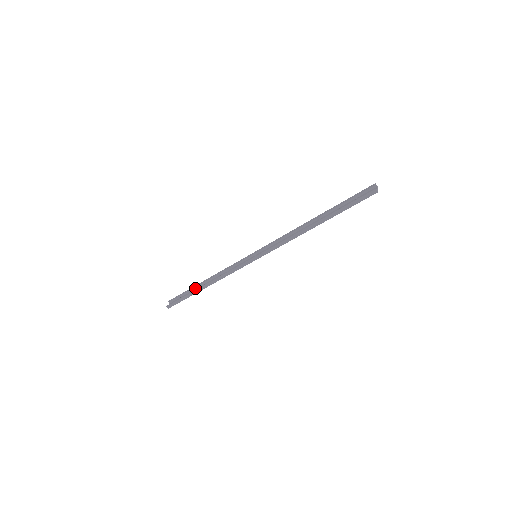
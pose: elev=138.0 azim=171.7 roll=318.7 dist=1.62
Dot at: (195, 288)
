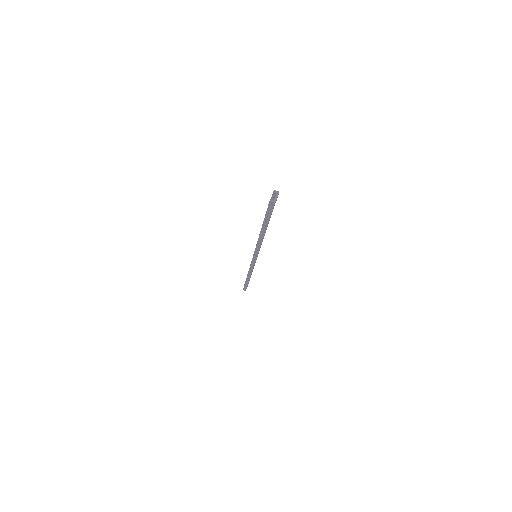
Dot at: occluded
